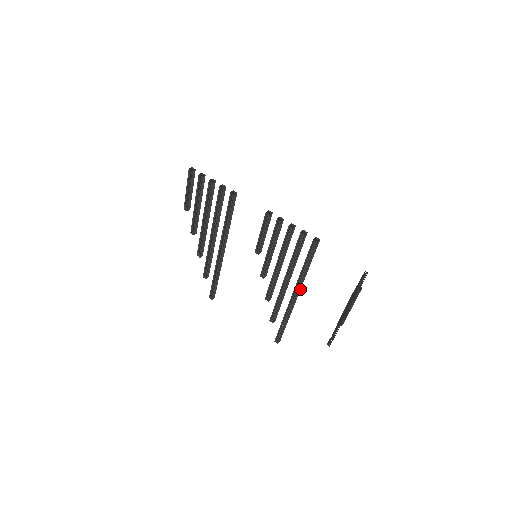
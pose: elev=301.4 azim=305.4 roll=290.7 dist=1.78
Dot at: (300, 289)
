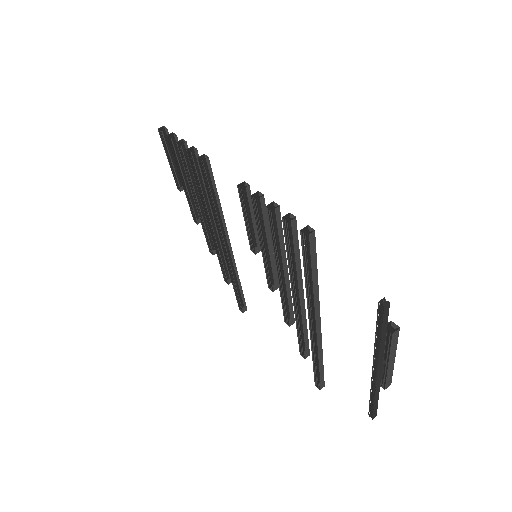
Dot at: (319, 314)
